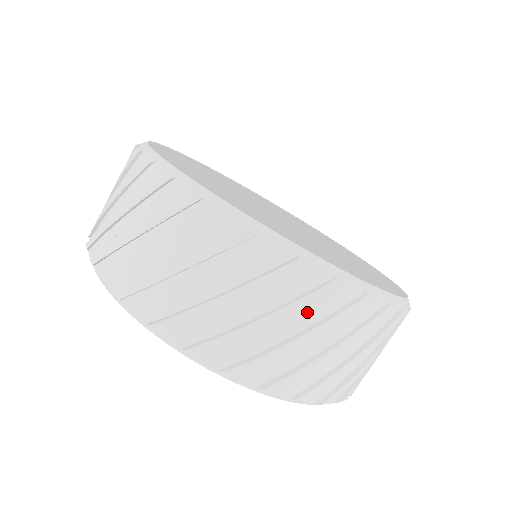
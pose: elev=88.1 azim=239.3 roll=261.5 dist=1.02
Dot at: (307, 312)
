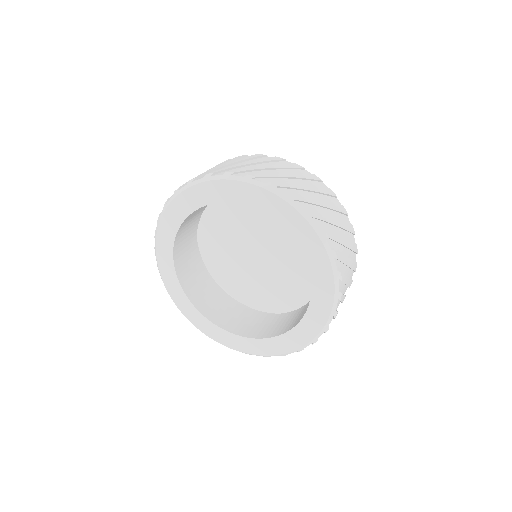
Dot at: (336, 210)
